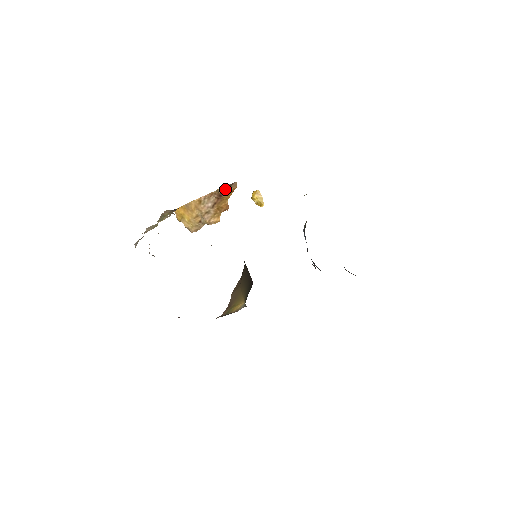
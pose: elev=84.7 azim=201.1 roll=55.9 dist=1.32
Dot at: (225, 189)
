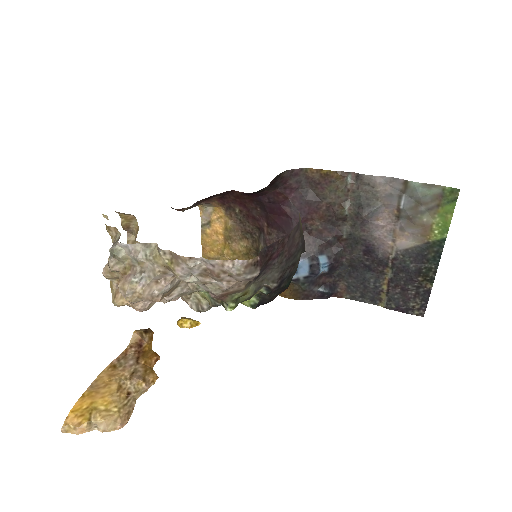
Dot at: (142, 332)
